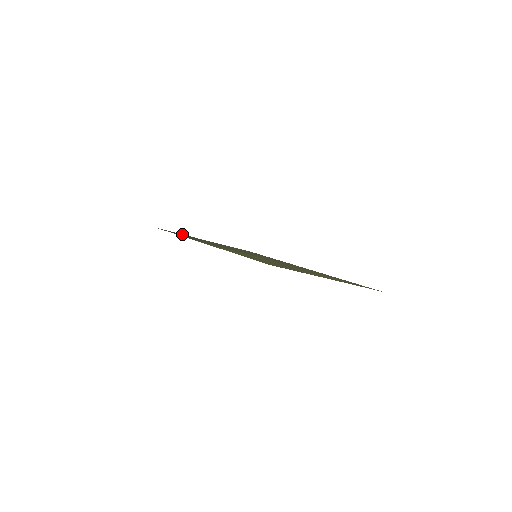
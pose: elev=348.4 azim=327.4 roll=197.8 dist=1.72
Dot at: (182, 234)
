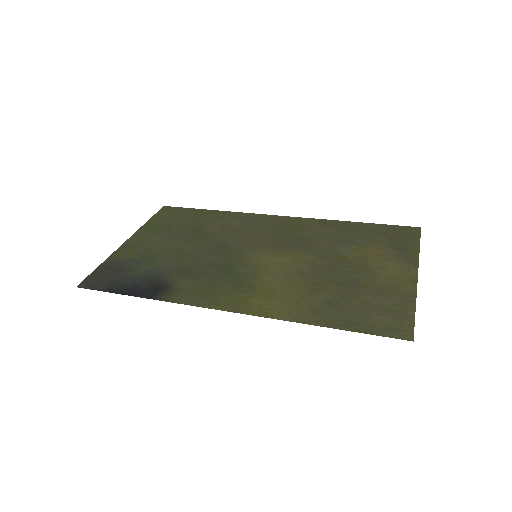
Dot at: (102, 263)
